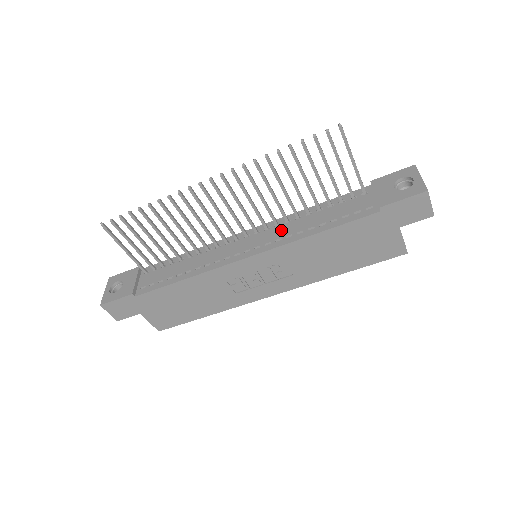
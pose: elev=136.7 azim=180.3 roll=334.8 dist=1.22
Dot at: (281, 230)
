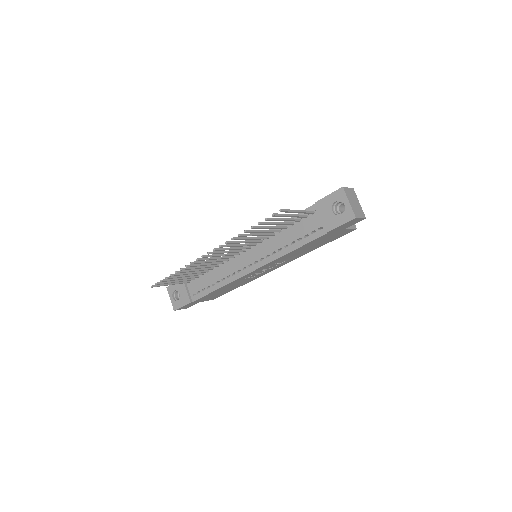
Dot at: (266, 247)
